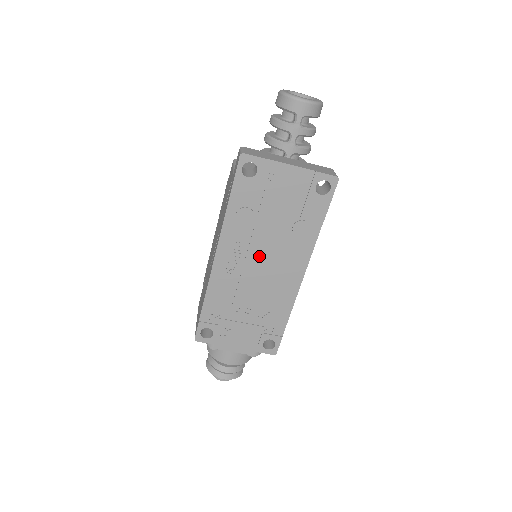
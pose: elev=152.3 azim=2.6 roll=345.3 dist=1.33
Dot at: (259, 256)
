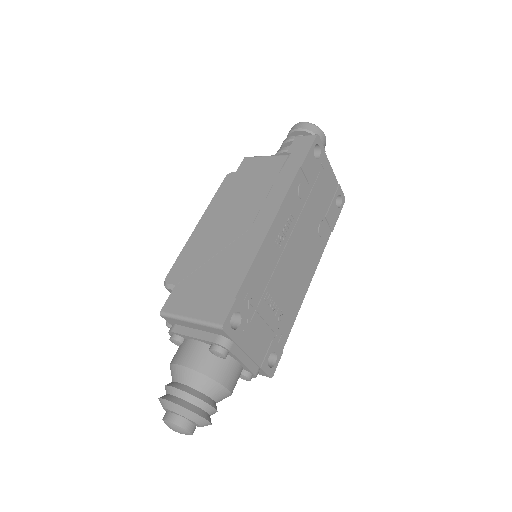
Dot at: (297, 239)
